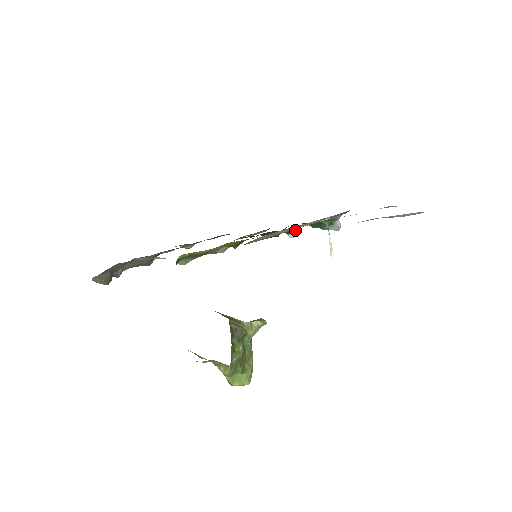
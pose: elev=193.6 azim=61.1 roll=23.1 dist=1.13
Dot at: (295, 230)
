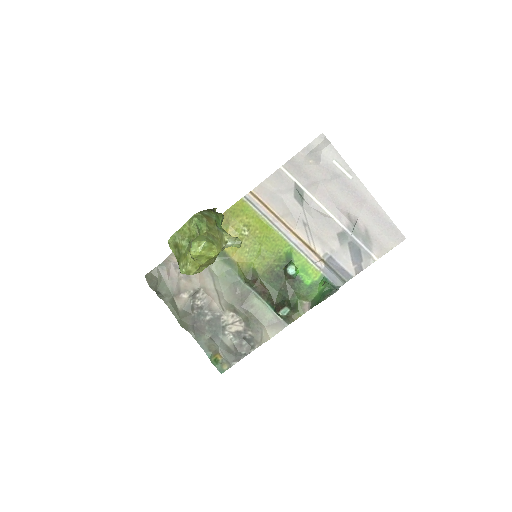
Dot at: (293, 265)
